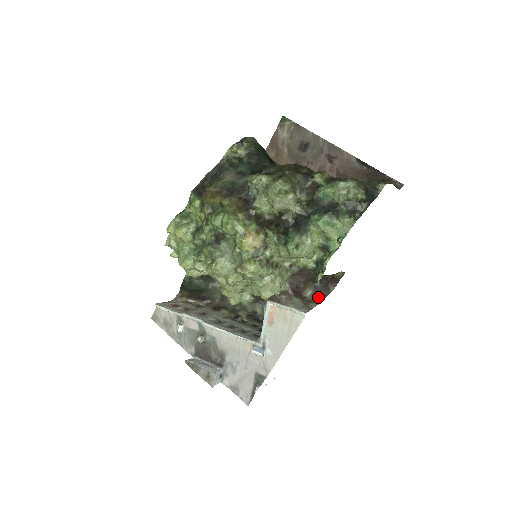
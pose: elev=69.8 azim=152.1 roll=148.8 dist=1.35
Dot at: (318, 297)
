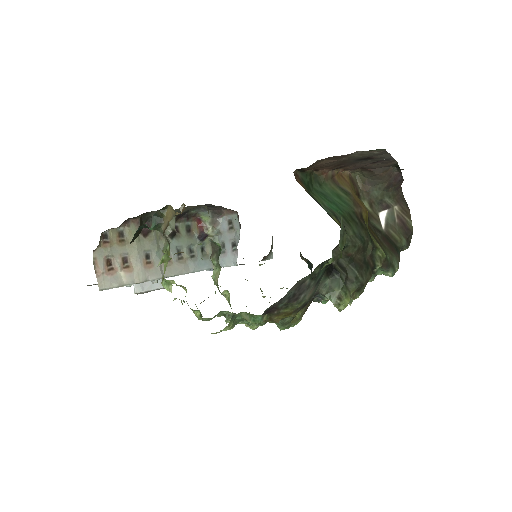
Dot at: occluded
